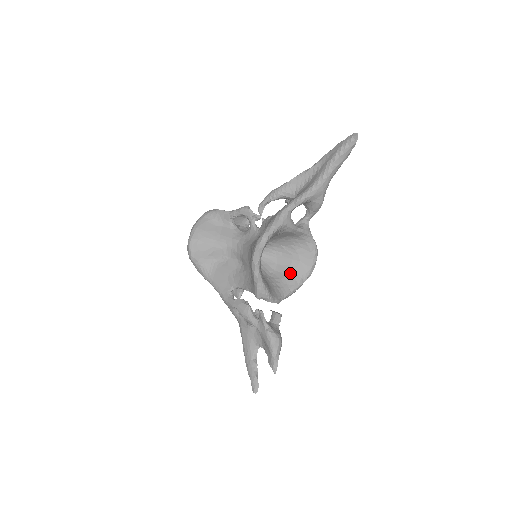
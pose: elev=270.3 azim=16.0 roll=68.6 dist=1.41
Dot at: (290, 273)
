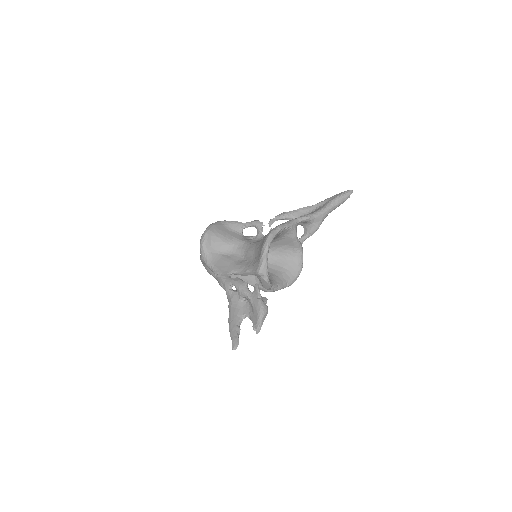
Dot at: (279, 275)
